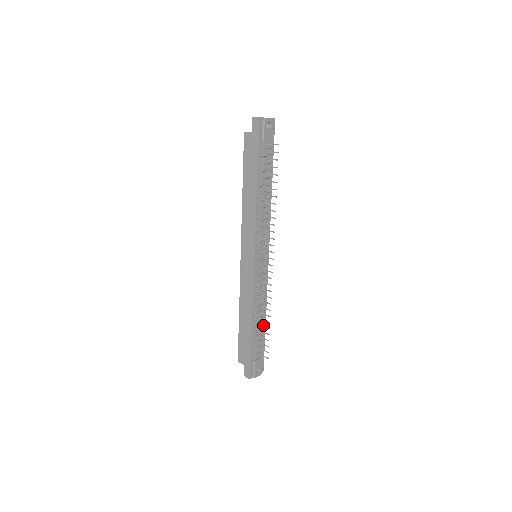
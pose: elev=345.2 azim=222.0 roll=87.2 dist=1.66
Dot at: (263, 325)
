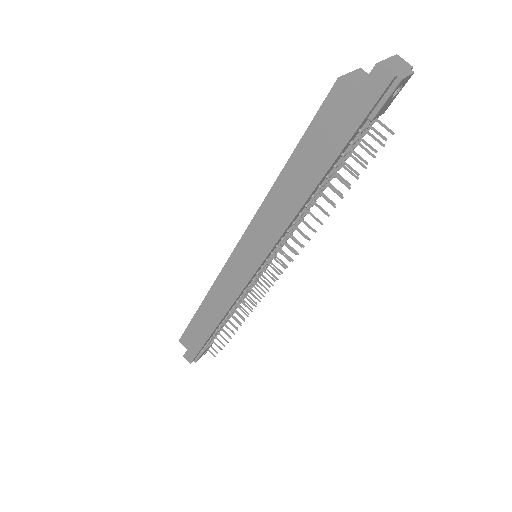
Dot at: (232, 332)
